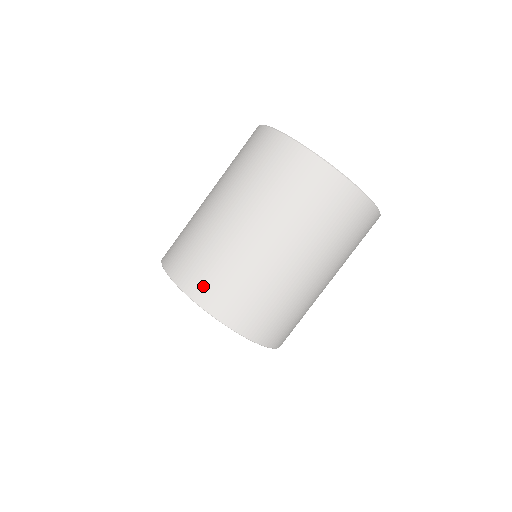
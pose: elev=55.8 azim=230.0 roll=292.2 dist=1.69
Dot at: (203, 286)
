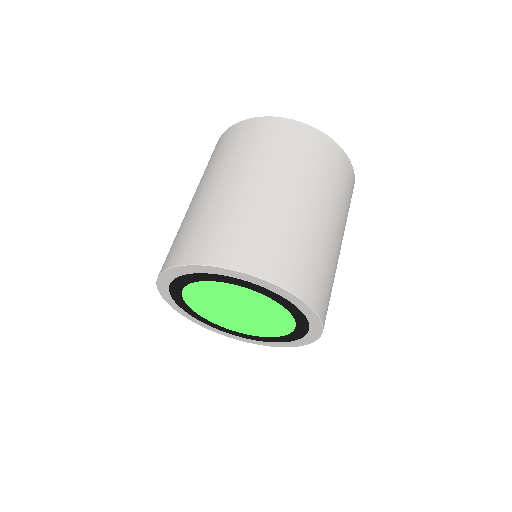
Dot at: (194, 248)
